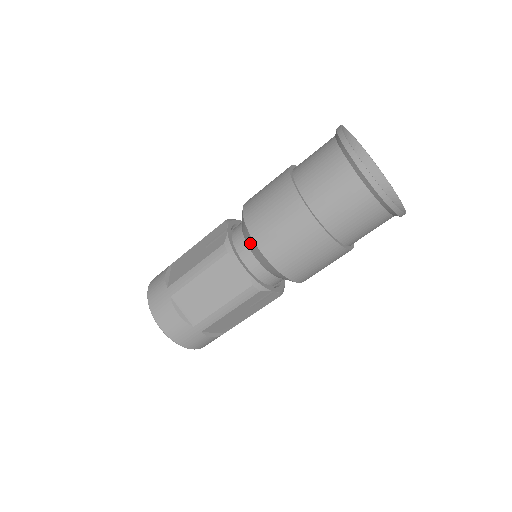
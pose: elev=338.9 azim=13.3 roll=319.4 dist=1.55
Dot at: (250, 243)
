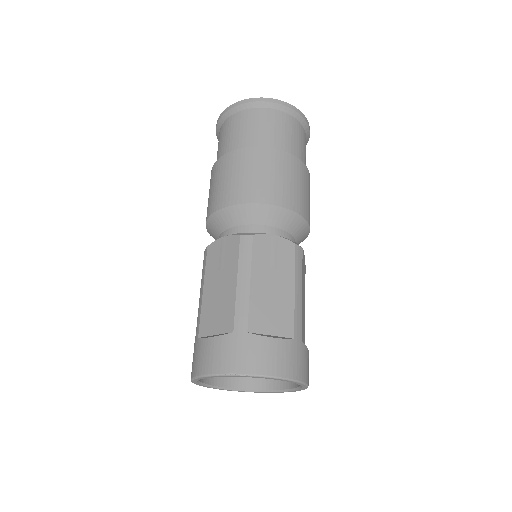
Dot at: (217, 224)
